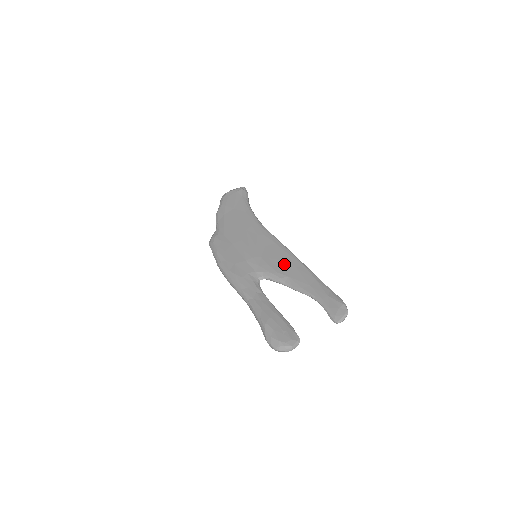
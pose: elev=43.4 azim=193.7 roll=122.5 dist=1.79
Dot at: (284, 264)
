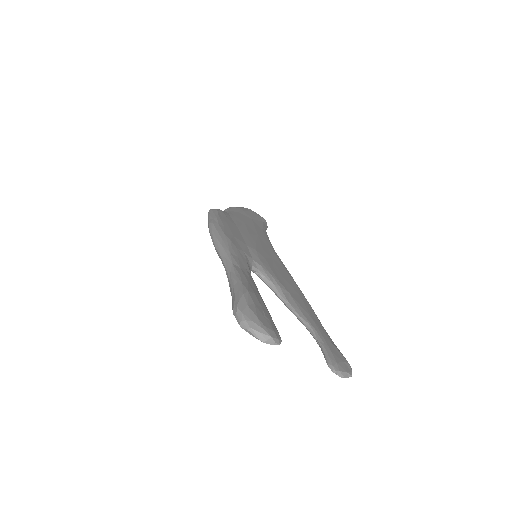
Dot at: (288, 283)
